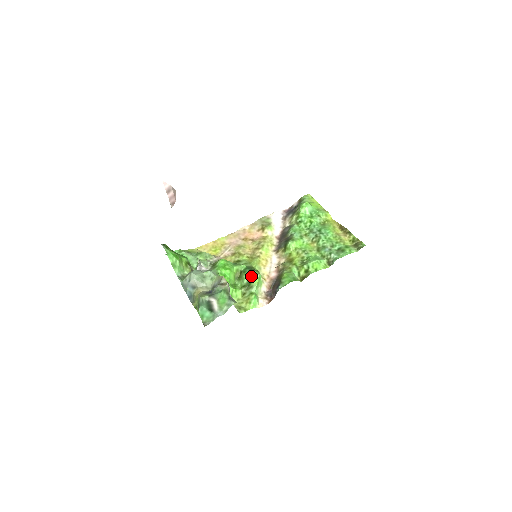
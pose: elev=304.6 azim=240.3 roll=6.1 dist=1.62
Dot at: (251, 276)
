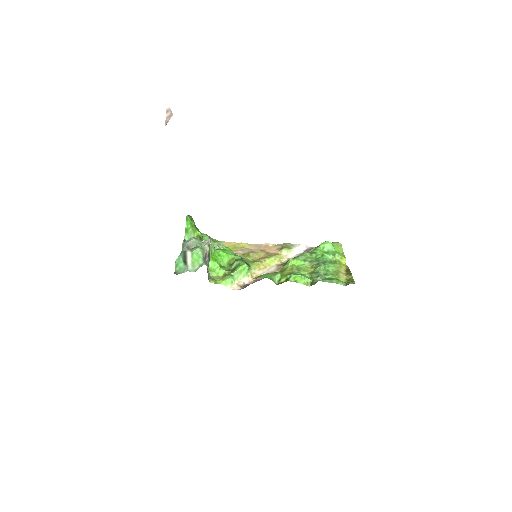
Dot at: (239, 264)
